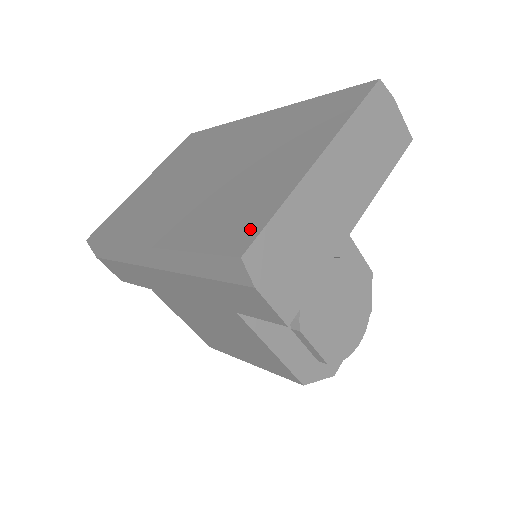
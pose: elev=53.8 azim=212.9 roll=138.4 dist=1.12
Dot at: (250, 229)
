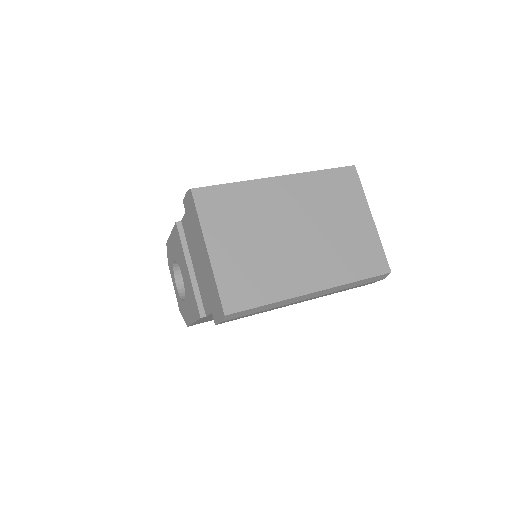
Dot at: (381, 260)
